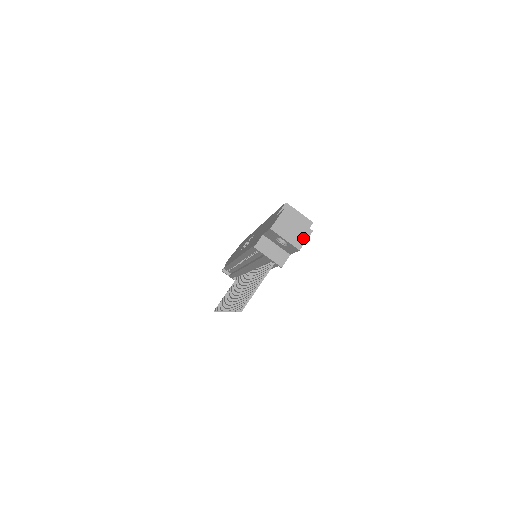
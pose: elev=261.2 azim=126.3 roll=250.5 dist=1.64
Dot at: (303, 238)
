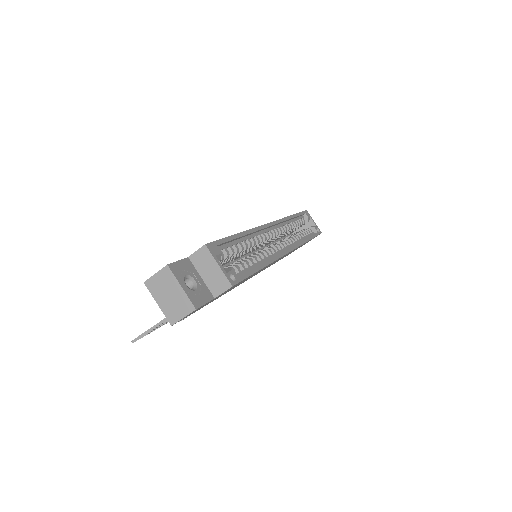
Dot at: (180, 313)
